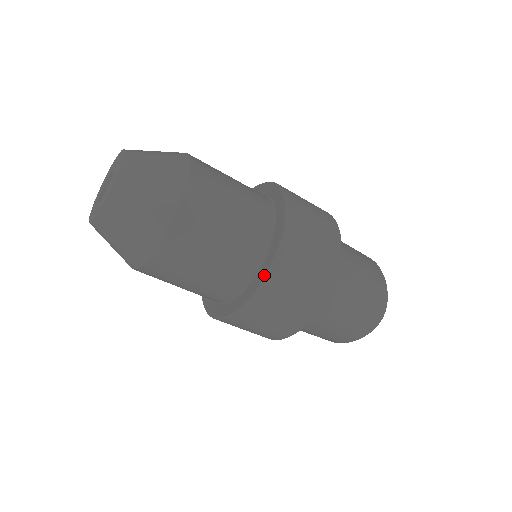
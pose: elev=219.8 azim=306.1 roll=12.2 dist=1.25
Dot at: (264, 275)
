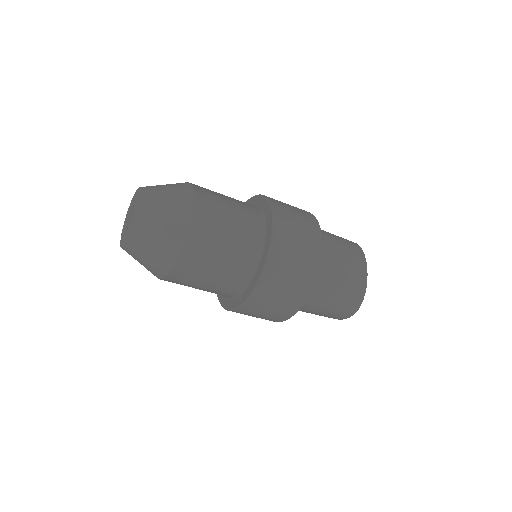
Dot at: (248, 295)
